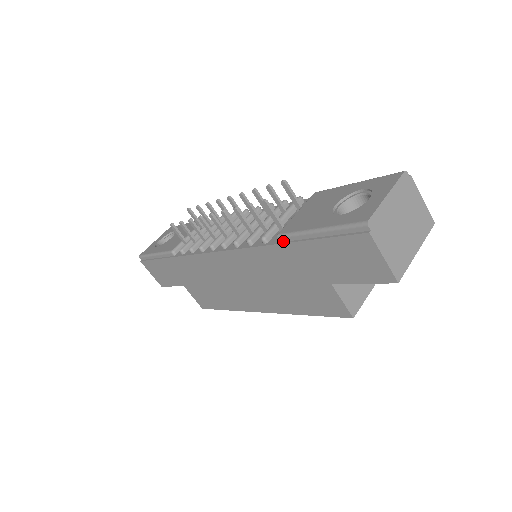
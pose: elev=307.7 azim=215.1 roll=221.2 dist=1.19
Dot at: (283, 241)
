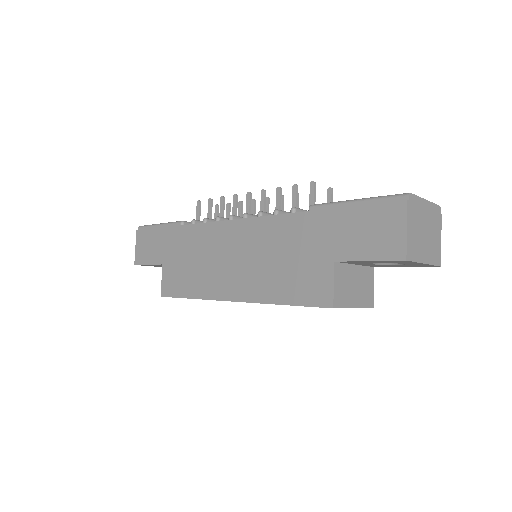
Dot at: (314, 210)
